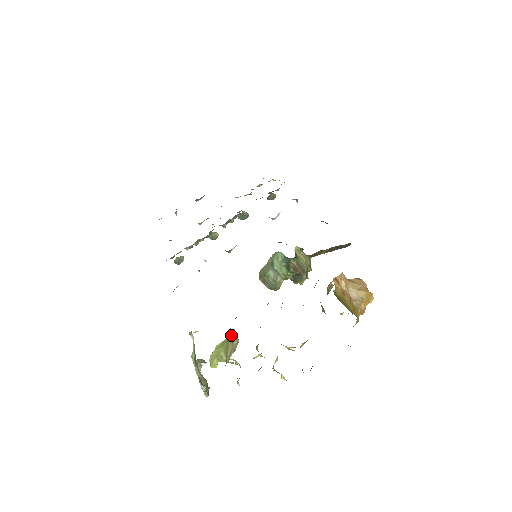
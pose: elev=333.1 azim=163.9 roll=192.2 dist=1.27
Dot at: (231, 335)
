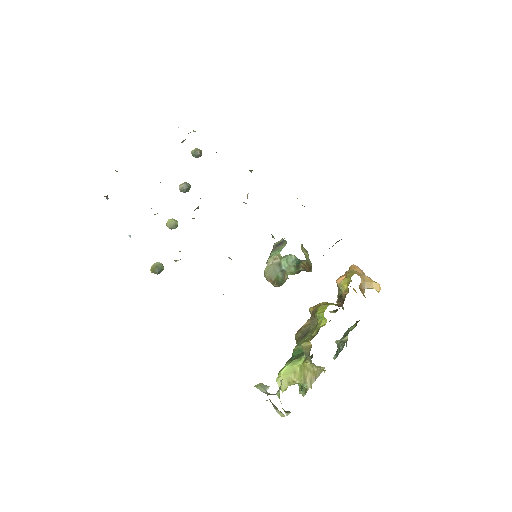
Dot at: (313, 367)
